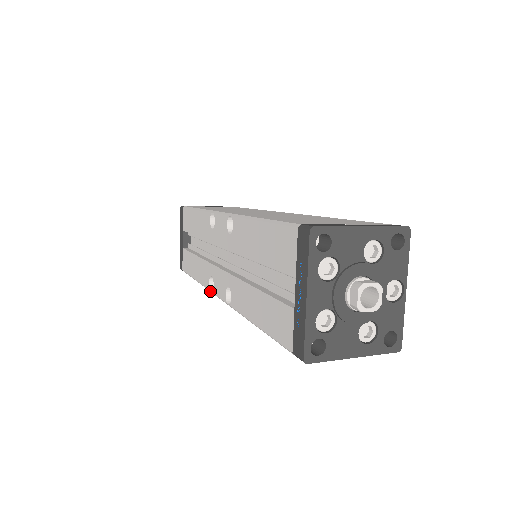
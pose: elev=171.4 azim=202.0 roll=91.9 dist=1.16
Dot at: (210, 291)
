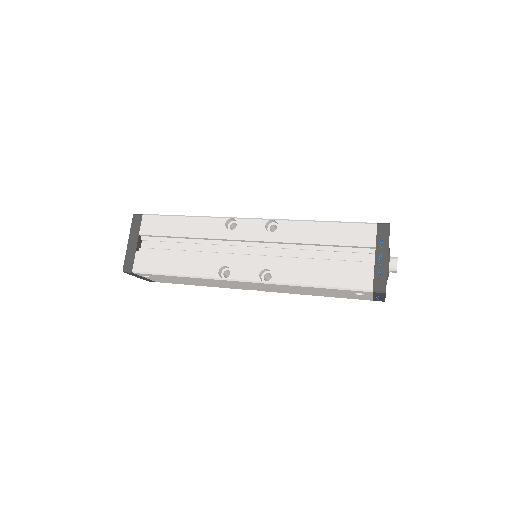
Dot at: (219, 278)
